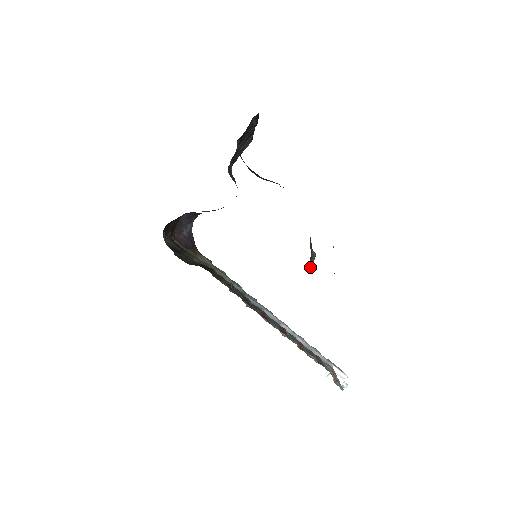
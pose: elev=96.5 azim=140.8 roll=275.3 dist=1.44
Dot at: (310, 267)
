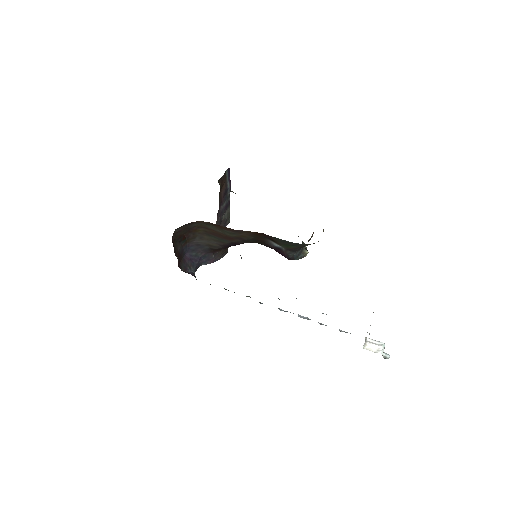
Dot at: (305, 252)
